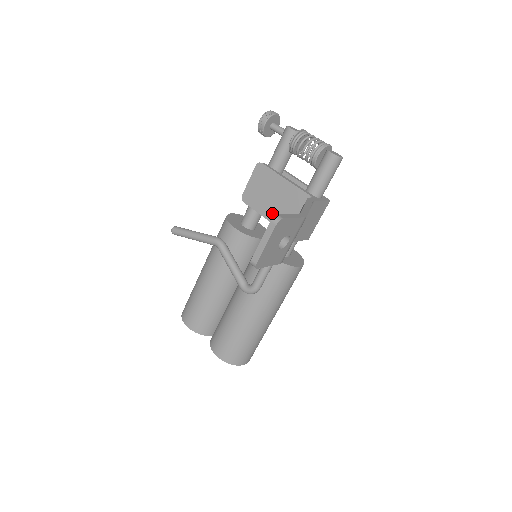
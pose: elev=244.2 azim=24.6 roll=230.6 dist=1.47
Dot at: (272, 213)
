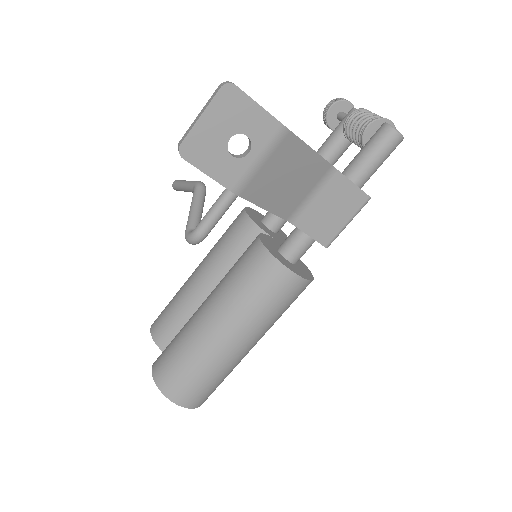
Dot at: occluded
